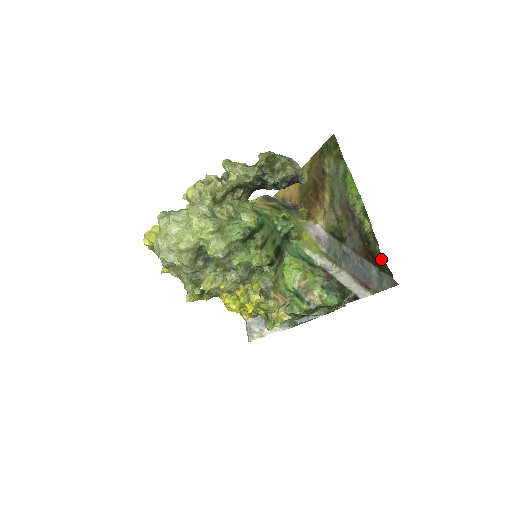
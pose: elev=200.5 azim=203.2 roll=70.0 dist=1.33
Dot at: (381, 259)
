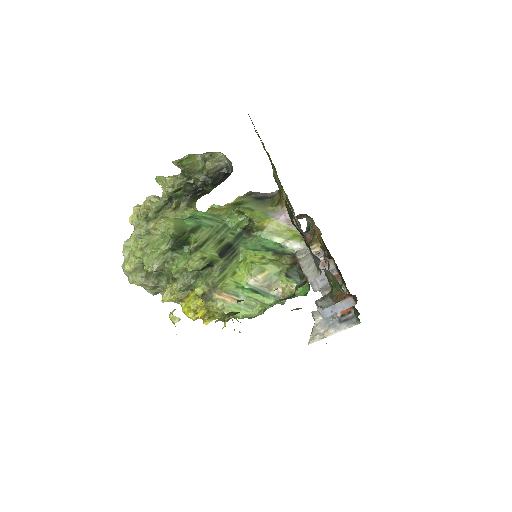
Dot at: (299, 231)
